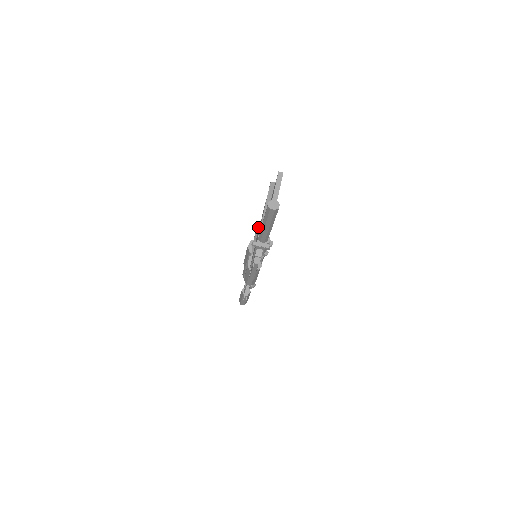
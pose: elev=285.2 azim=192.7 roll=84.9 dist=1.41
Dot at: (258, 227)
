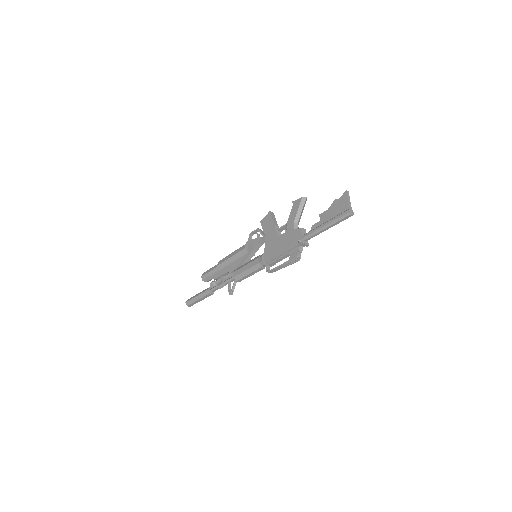
Dot at: (252, 233)
